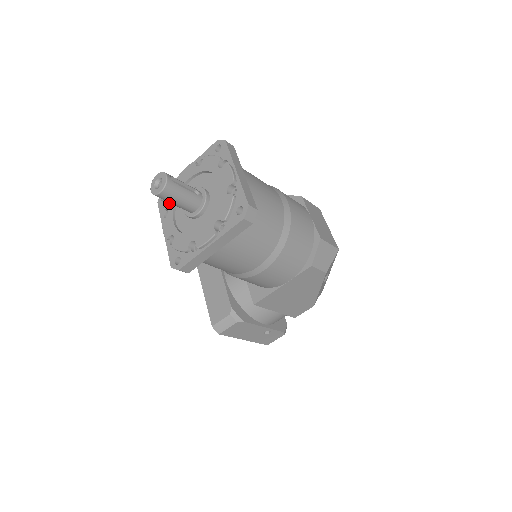
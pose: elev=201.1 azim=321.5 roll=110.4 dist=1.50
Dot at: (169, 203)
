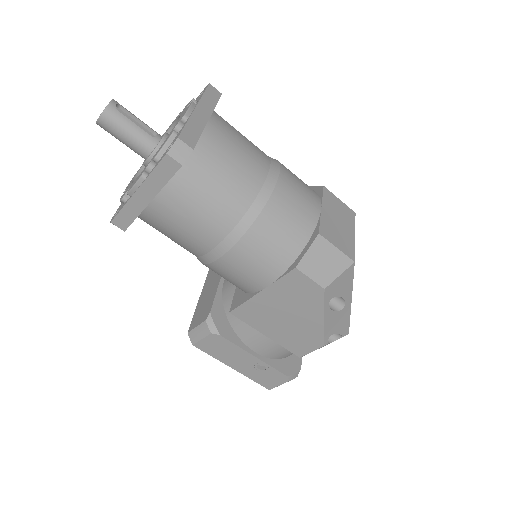
Dot at: occluded
